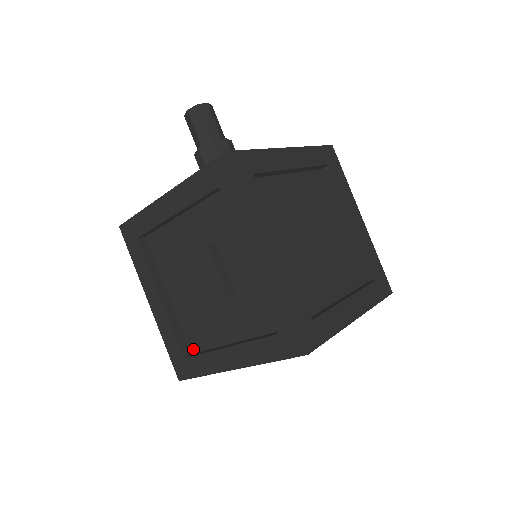
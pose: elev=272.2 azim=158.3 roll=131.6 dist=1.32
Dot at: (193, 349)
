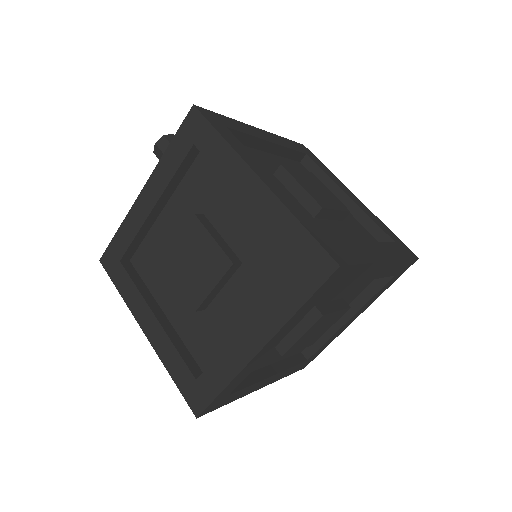
Dot at: (206, 367)
